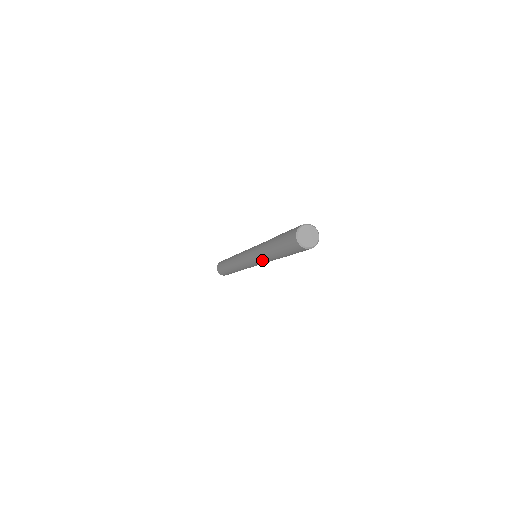
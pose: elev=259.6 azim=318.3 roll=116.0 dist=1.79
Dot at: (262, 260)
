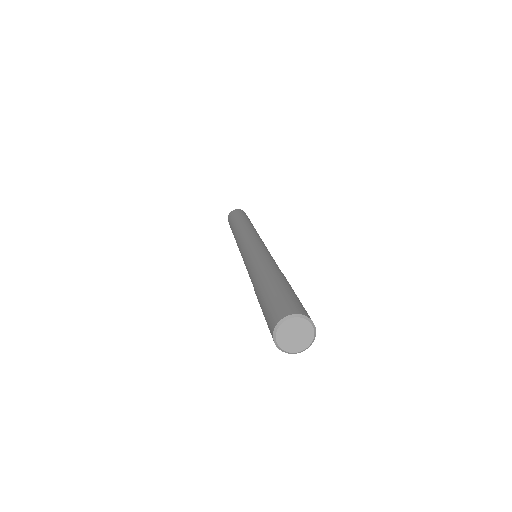
Dot at: occluded
